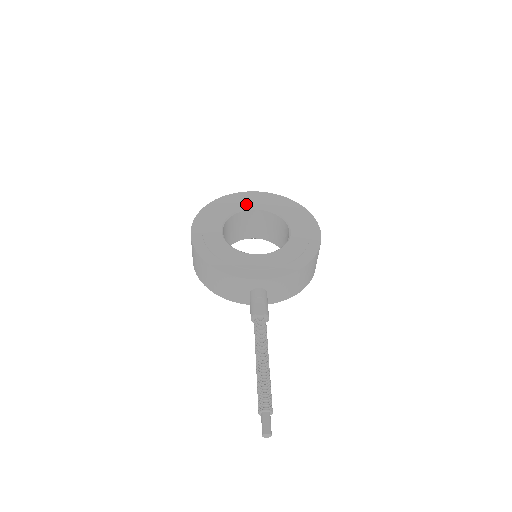
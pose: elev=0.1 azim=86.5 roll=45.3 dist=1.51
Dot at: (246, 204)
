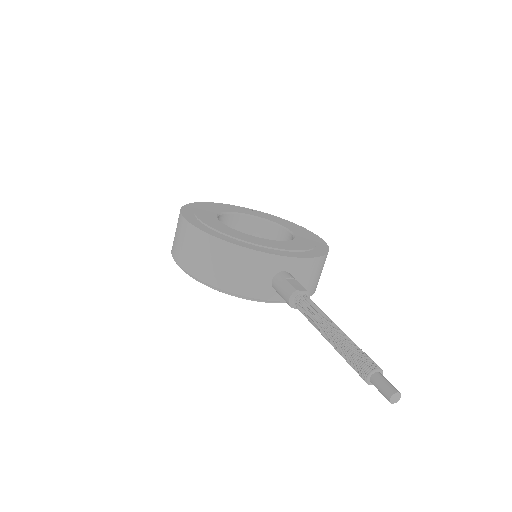
Dot at: (231, 209)
